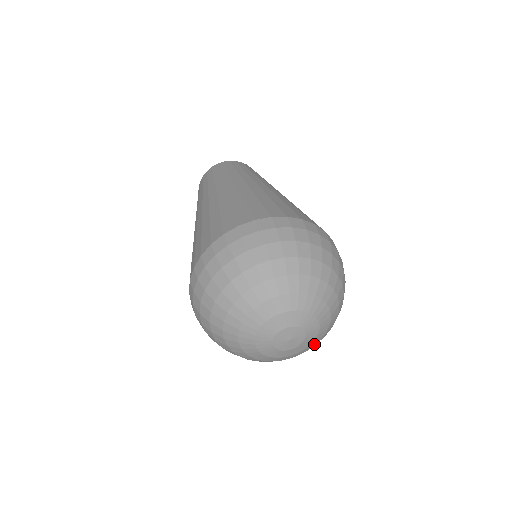
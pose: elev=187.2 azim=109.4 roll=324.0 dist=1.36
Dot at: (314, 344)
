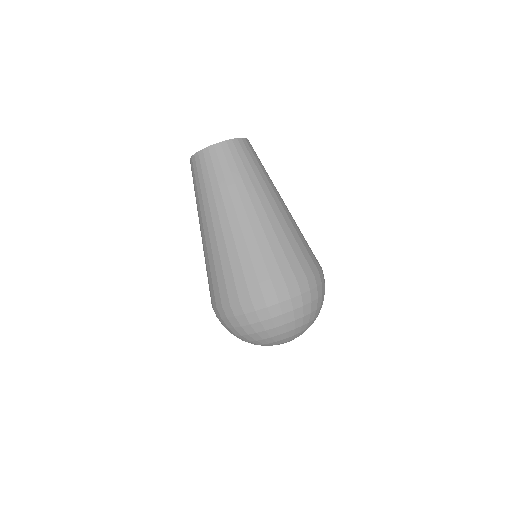
Dot at: occluded
